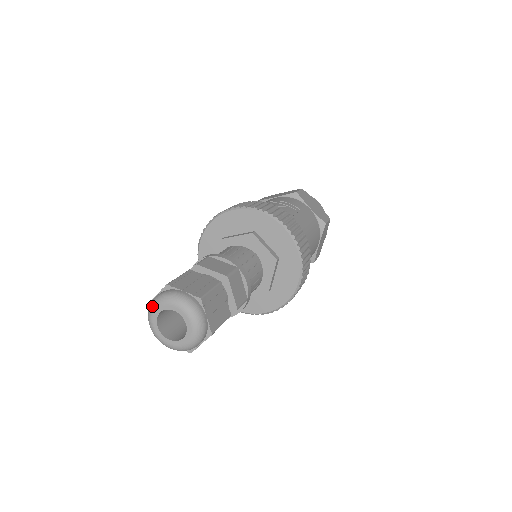
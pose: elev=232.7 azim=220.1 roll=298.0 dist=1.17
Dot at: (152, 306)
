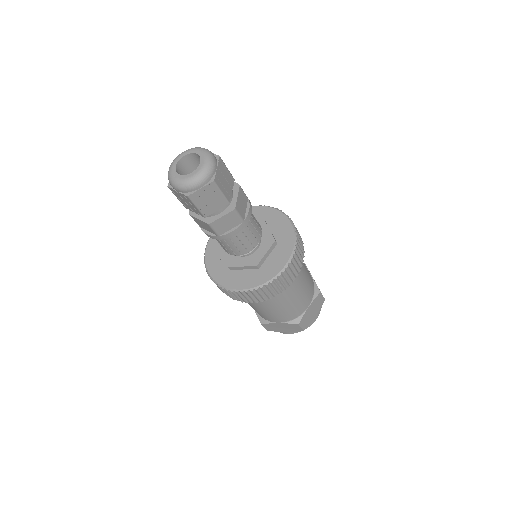
Dot at: (181, 153)
